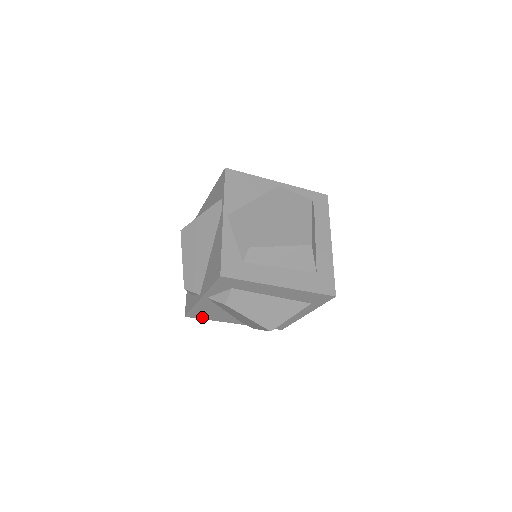
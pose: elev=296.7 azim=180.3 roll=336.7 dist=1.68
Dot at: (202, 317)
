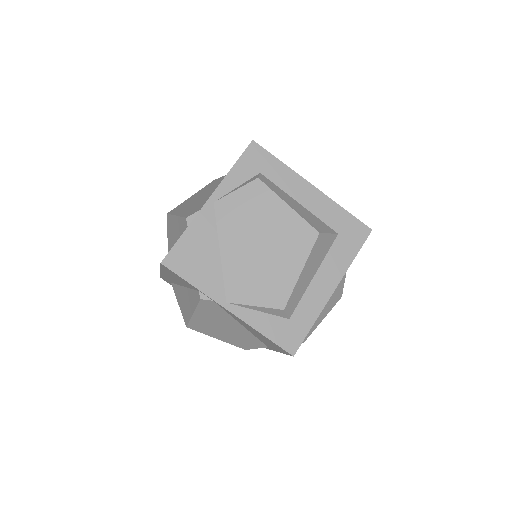
Dot at: occluded
